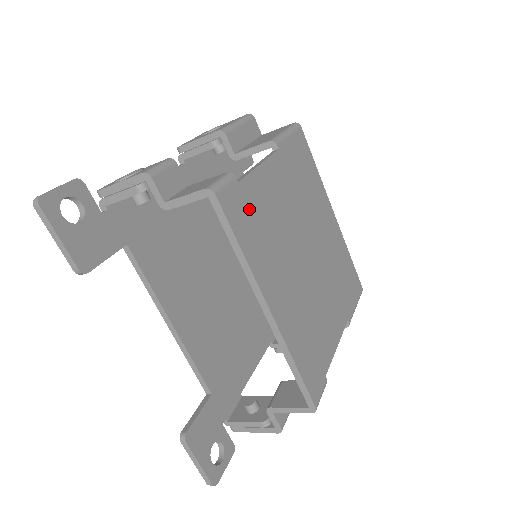
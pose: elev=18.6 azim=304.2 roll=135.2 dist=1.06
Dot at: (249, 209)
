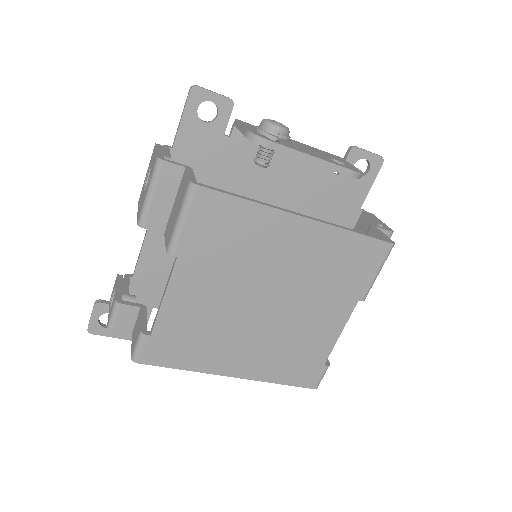
Dot at: (173, 341)
